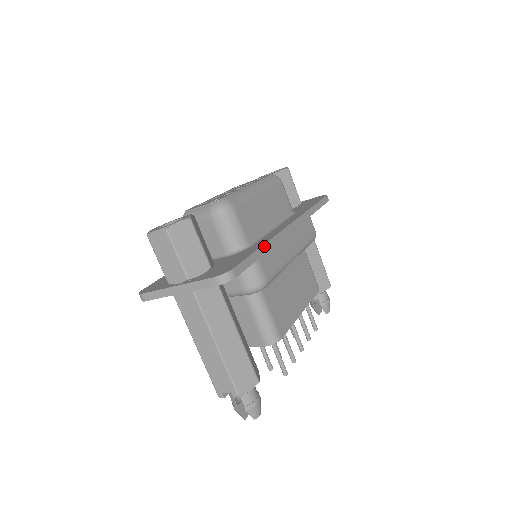
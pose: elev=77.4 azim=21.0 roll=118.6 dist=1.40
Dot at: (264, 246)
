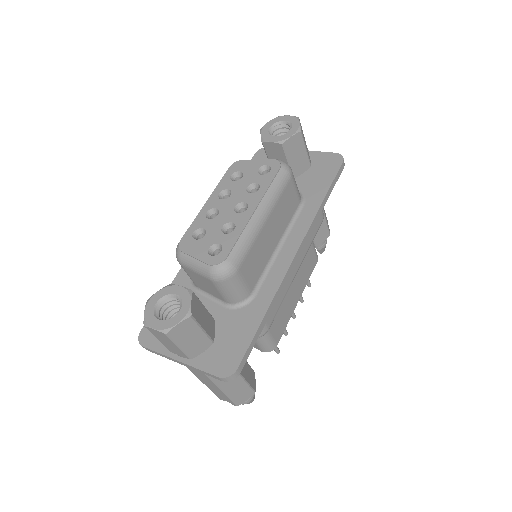
Dot at: (268, 309)
